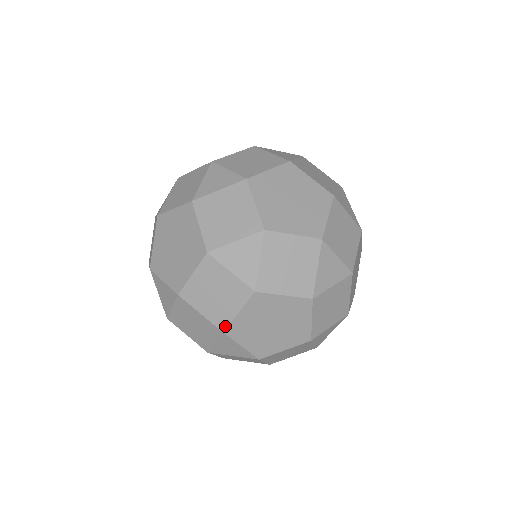
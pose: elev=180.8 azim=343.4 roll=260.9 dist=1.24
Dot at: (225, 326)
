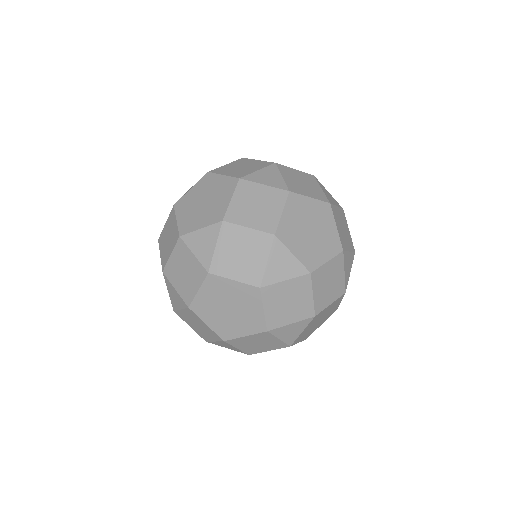
Dot at: (178, 234)
